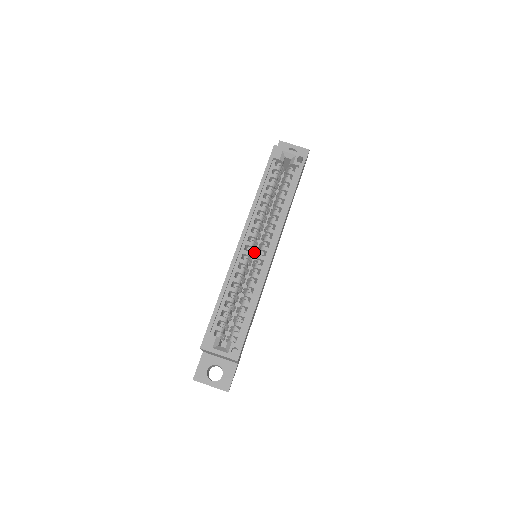
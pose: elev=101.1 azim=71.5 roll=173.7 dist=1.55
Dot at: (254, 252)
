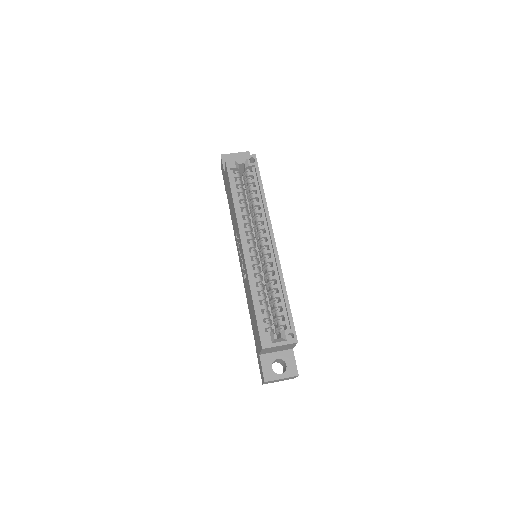
Dot at: occluded
